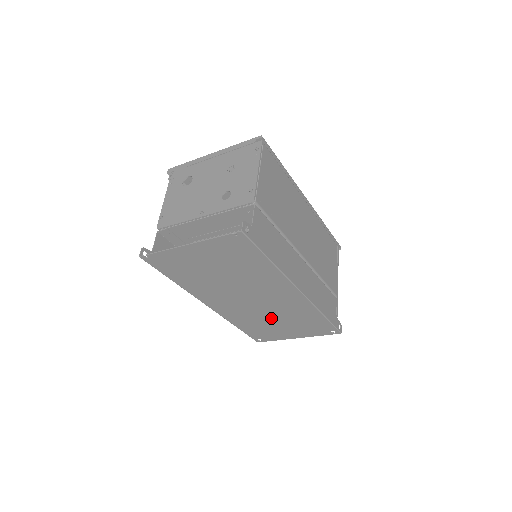
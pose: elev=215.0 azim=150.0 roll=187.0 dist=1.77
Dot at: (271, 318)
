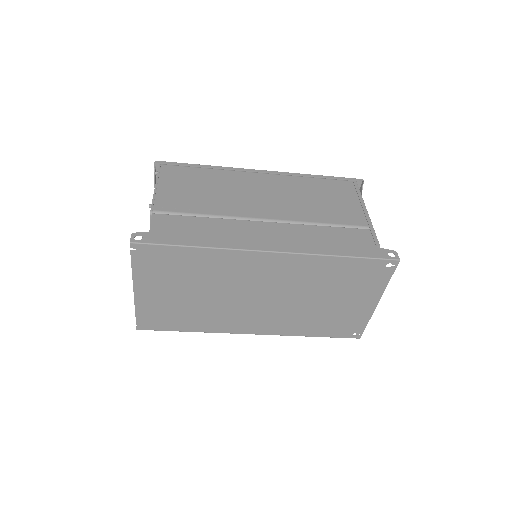
Dot at: (312, 302)
